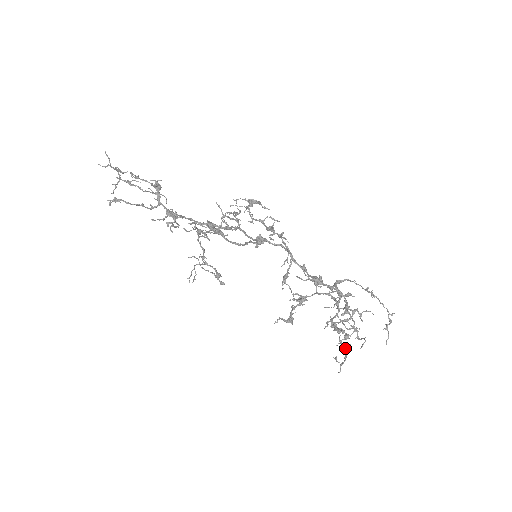
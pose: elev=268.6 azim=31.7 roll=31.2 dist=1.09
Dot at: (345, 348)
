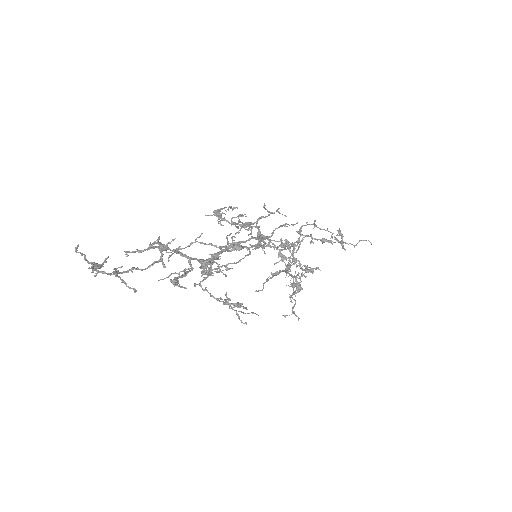
Dot at: (292, 298)
